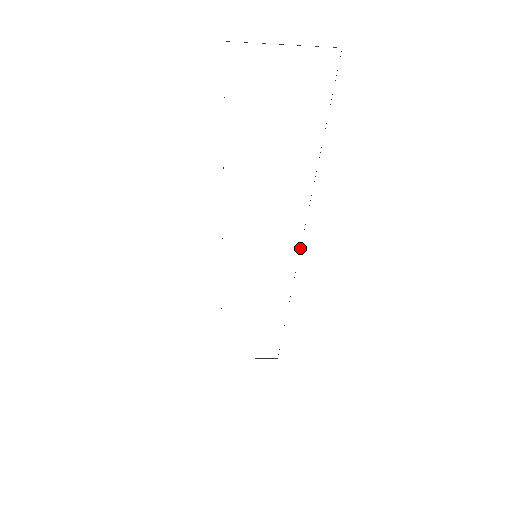
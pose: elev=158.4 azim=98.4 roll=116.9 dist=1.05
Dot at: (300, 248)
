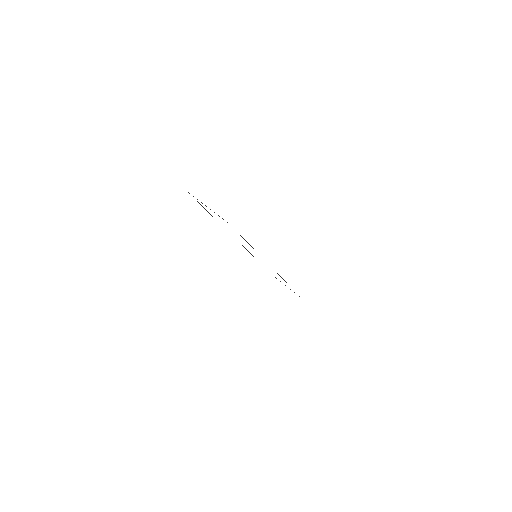
Dot at: occluded
